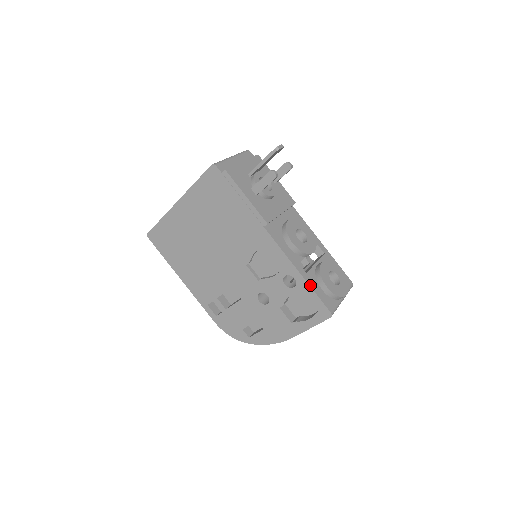
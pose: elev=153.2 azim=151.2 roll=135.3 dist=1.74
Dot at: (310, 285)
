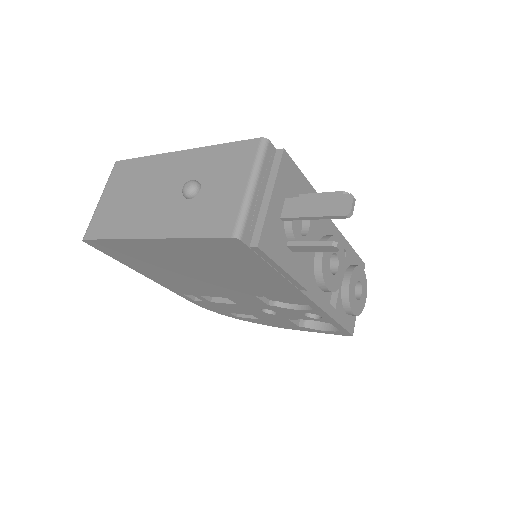
Dot at: (339, 322)
